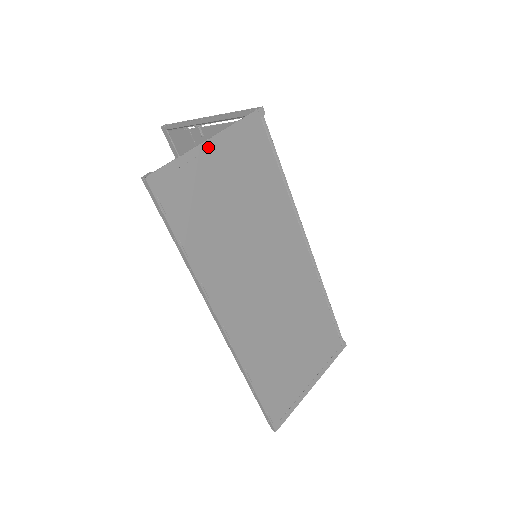
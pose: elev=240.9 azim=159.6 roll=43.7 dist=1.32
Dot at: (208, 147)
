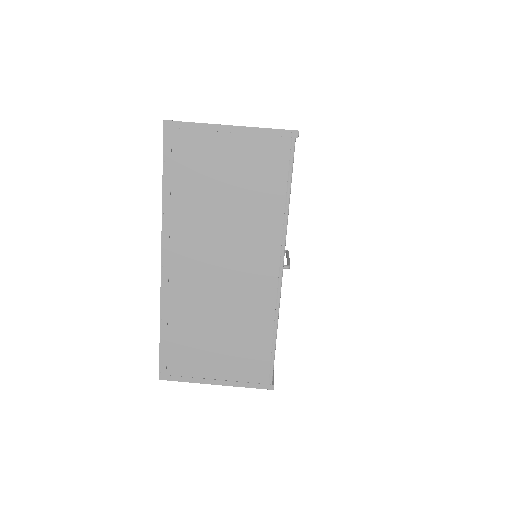
Dot at: (226, 130)
